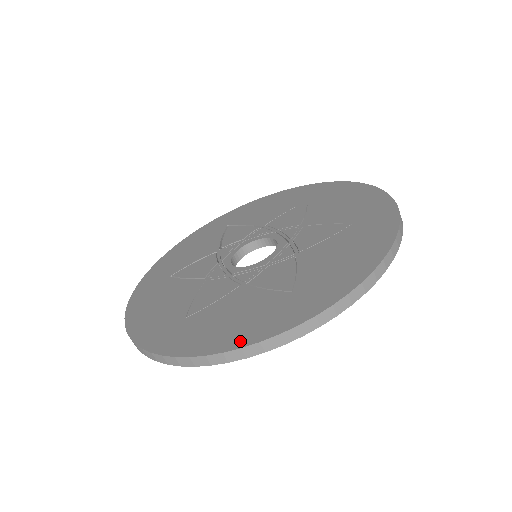
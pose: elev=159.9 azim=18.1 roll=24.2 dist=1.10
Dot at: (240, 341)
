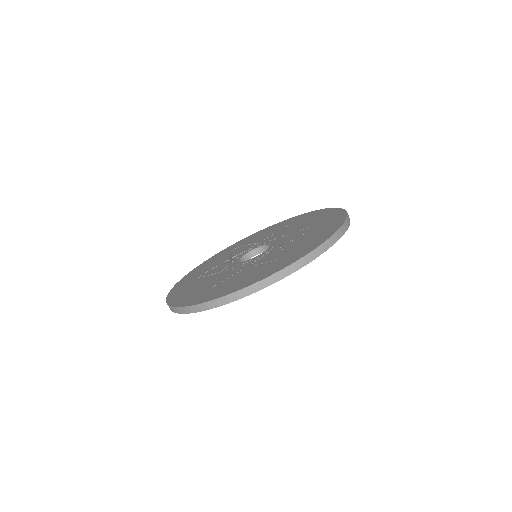
Dot at: (247, 284)
